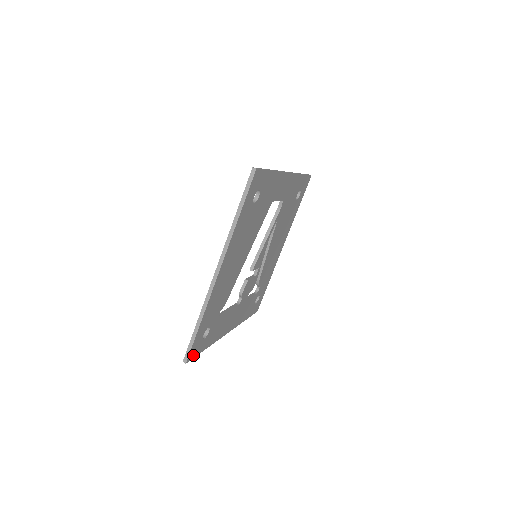
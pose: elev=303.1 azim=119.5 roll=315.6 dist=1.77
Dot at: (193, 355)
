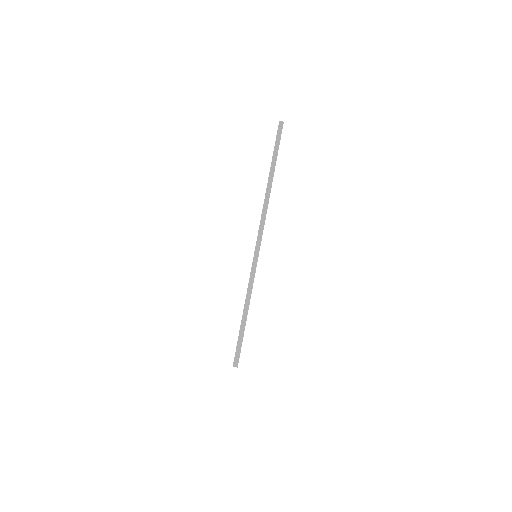
Dot at: occluded
